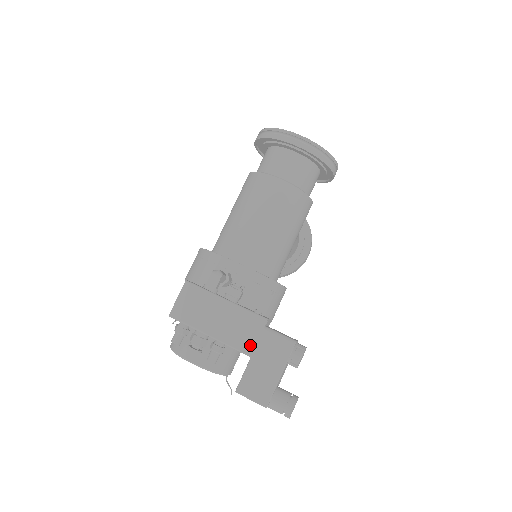
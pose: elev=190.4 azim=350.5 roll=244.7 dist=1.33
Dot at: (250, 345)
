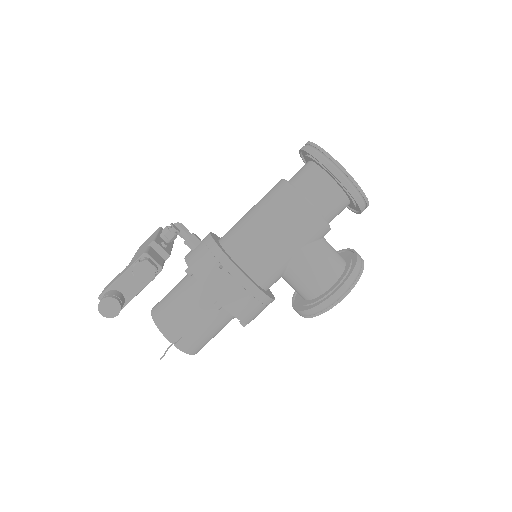
Dot at: occluded
